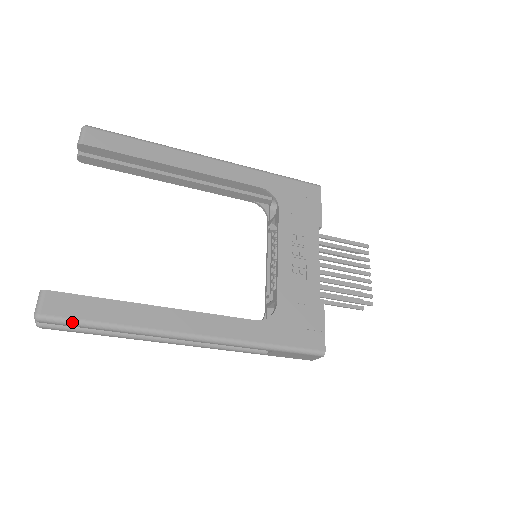
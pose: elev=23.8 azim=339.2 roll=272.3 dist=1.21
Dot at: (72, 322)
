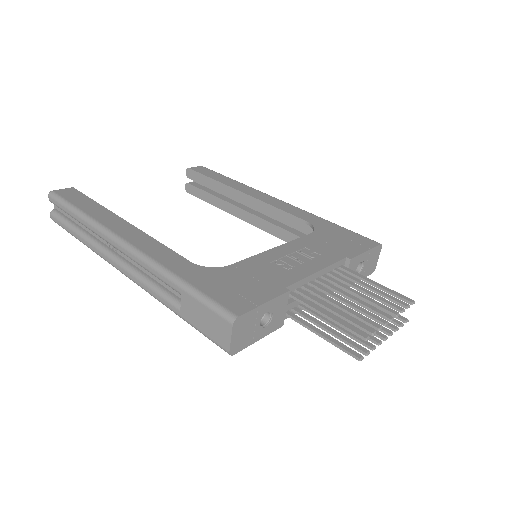
Dot at: (63, 201)
